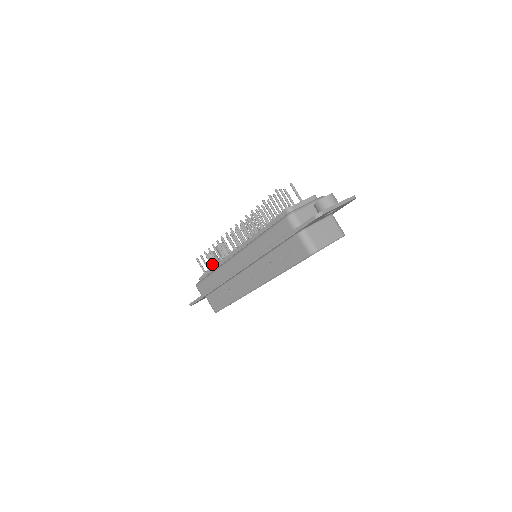
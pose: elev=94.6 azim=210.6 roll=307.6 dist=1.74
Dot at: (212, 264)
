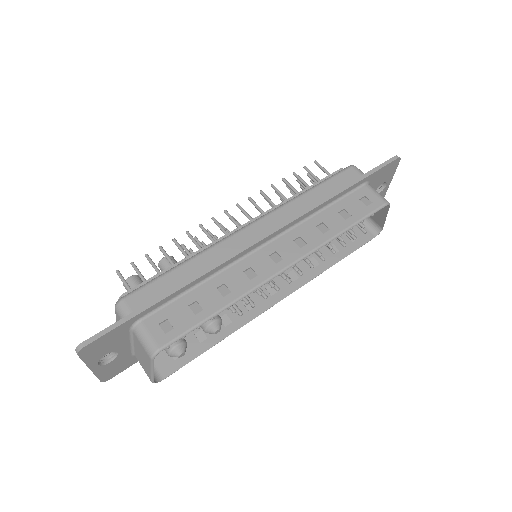
Dot at: occluded
